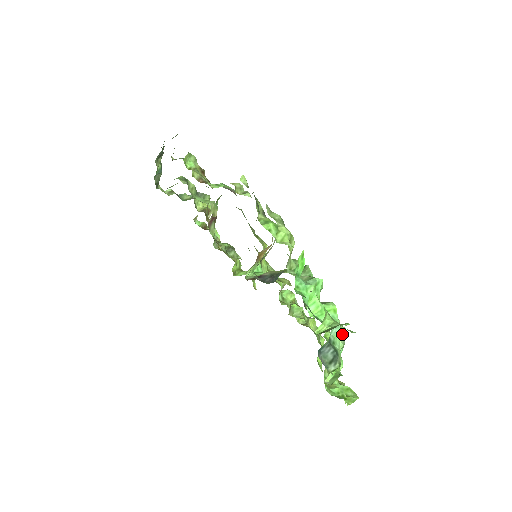
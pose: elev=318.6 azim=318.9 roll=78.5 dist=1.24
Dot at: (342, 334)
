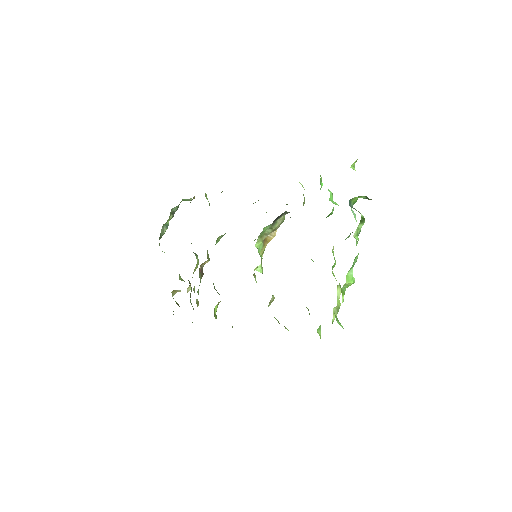
Dot at: occluded
